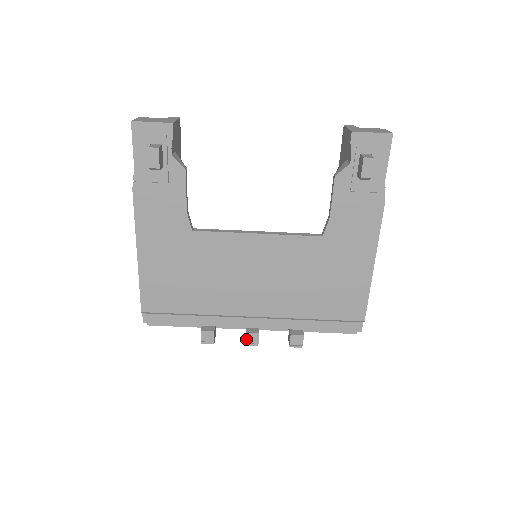
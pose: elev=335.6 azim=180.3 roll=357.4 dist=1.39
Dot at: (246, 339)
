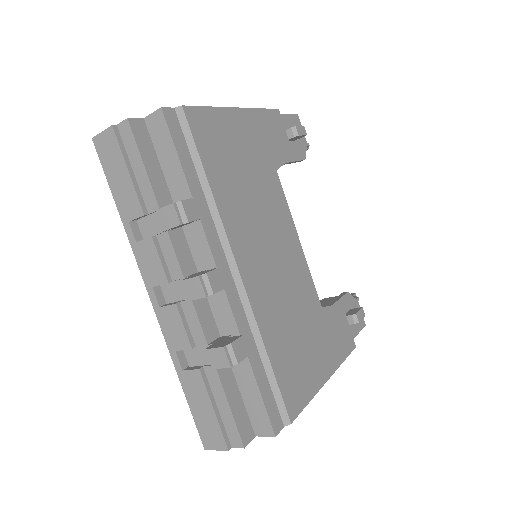
Dot at: (211, 272)
